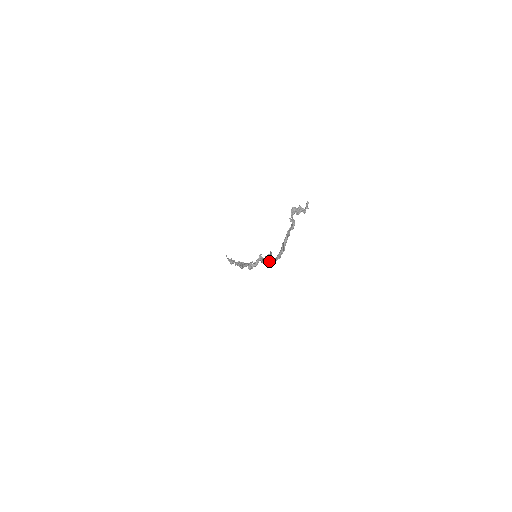
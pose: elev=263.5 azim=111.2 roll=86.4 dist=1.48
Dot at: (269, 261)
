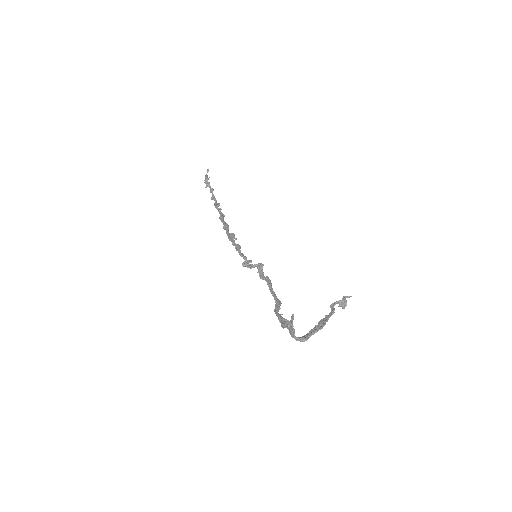
Dot at: (287, 327)
